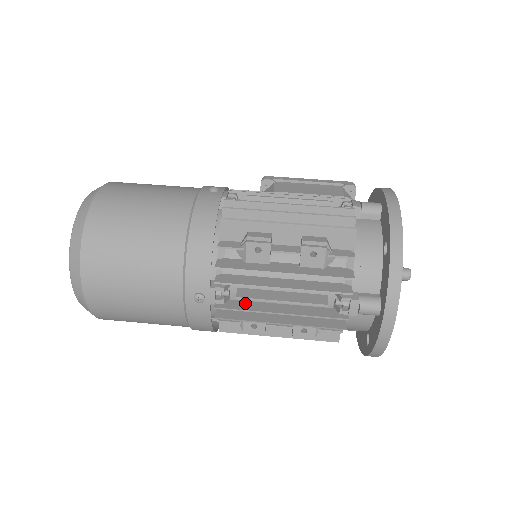
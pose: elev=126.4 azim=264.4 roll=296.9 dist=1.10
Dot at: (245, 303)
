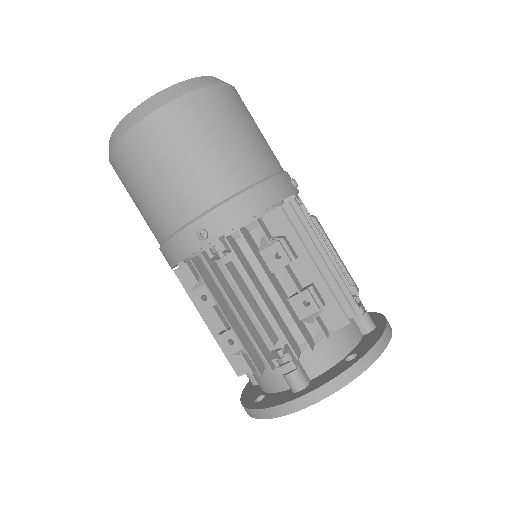
Dot at: (222, 276)
